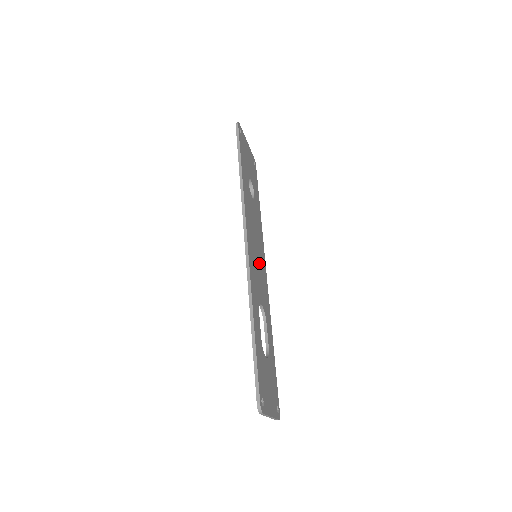
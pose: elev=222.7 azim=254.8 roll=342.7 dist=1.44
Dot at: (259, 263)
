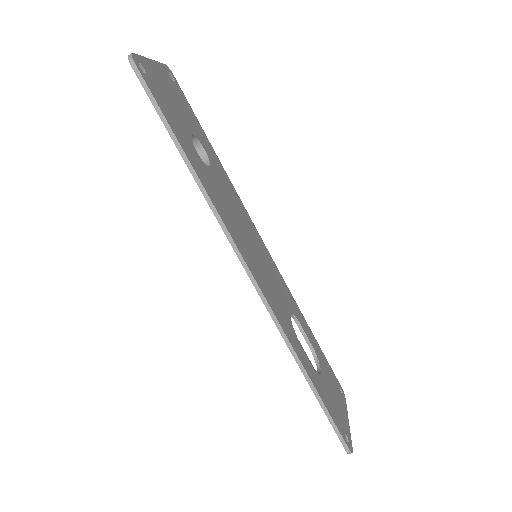
Dot at: (262, 259)
